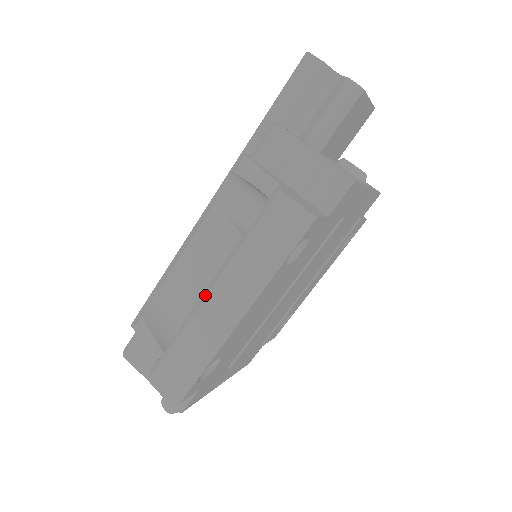
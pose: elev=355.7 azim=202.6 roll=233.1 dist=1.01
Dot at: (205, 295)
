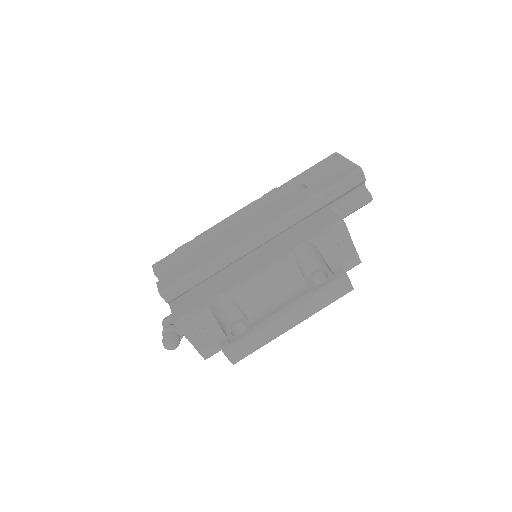
Dot at: (281, 315)
